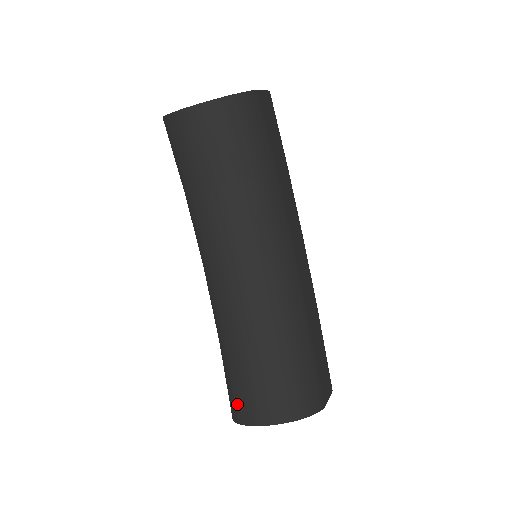
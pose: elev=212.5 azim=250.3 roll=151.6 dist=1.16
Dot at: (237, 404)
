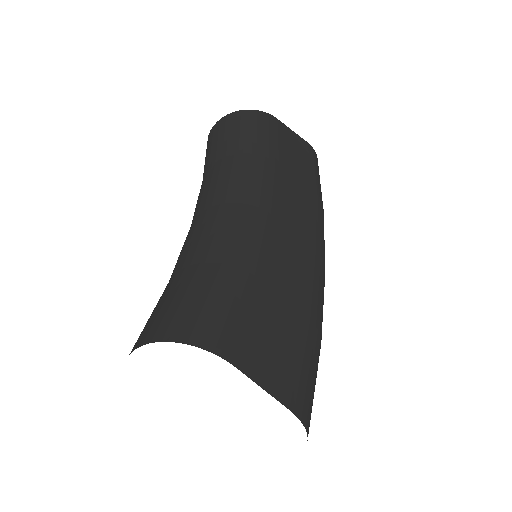
Dot at: occluded
